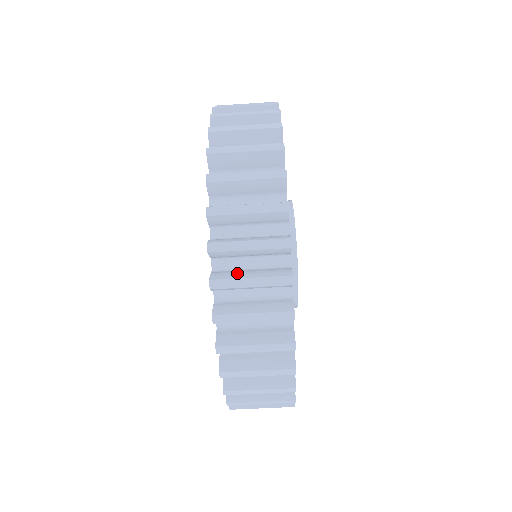
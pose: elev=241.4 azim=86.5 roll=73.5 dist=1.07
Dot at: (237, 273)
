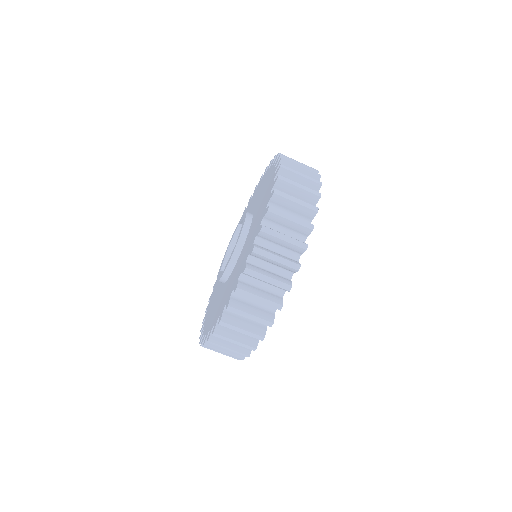
Dot at: occluded
